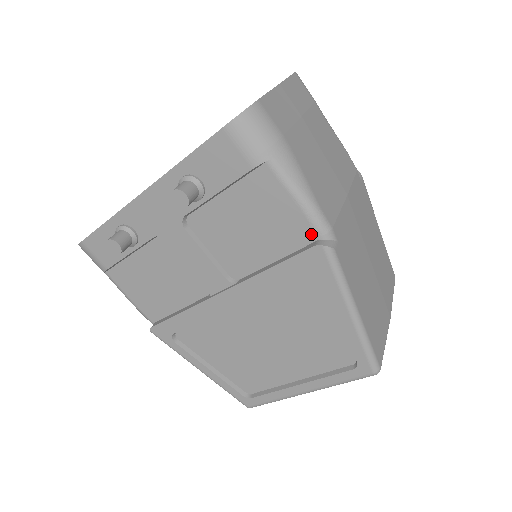
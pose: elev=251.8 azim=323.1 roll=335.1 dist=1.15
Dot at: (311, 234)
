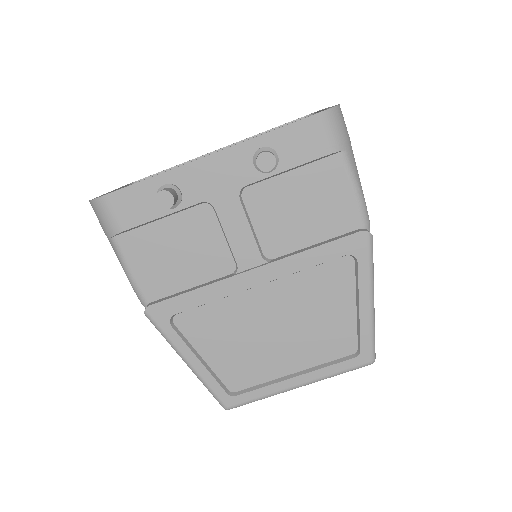
Dot at: (356, 222)
